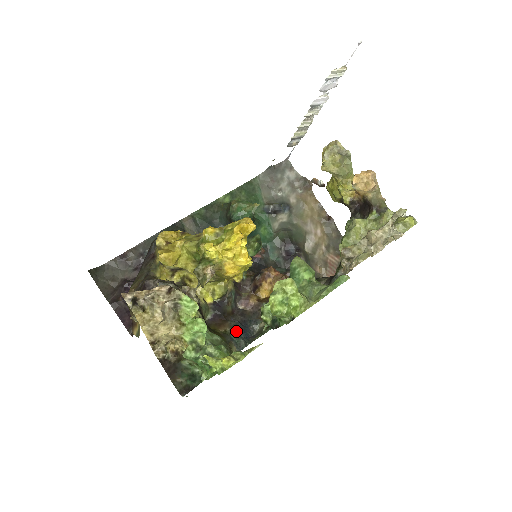
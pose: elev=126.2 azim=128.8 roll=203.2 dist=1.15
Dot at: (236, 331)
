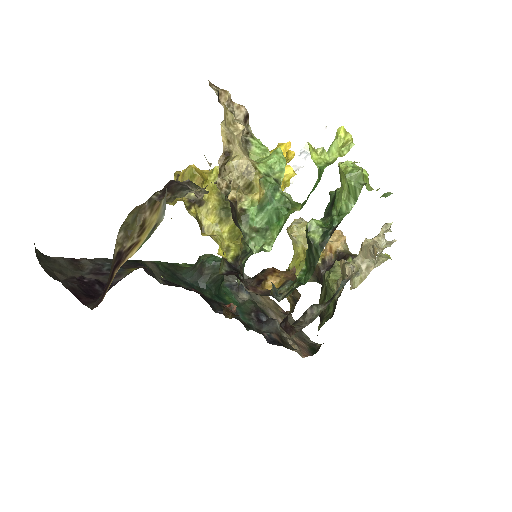
Dot at: occluded
